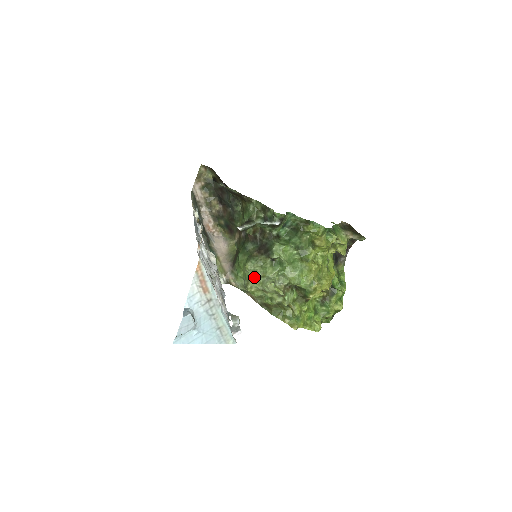
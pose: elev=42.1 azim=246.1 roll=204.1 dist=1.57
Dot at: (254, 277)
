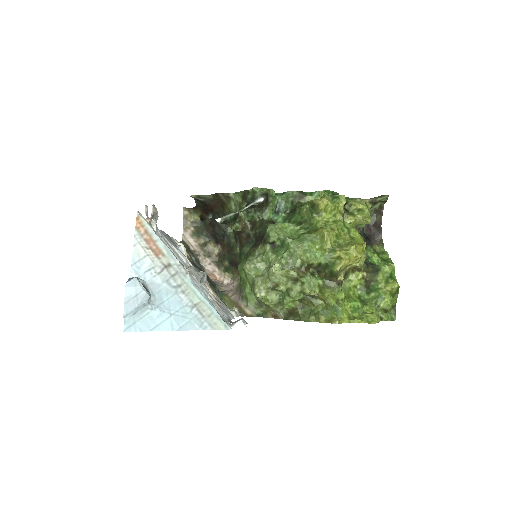
Dot at: (258, 276)
